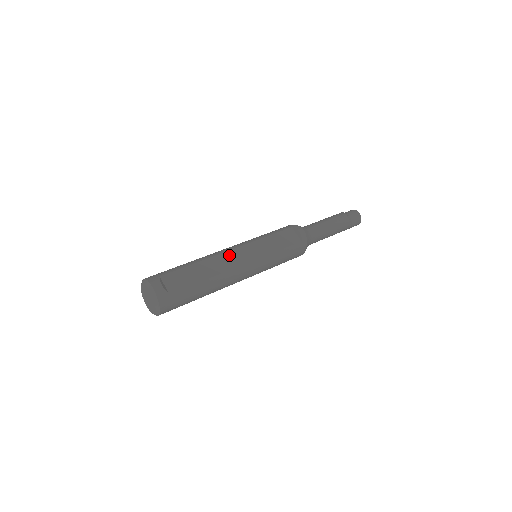
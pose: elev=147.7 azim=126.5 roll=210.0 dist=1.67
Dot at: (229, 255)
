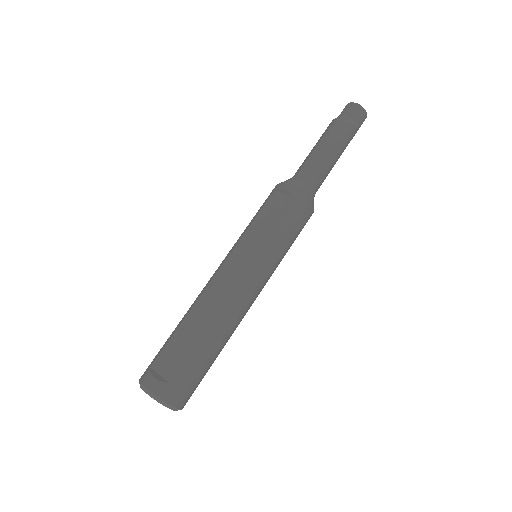
Dot at: (216, 283)
